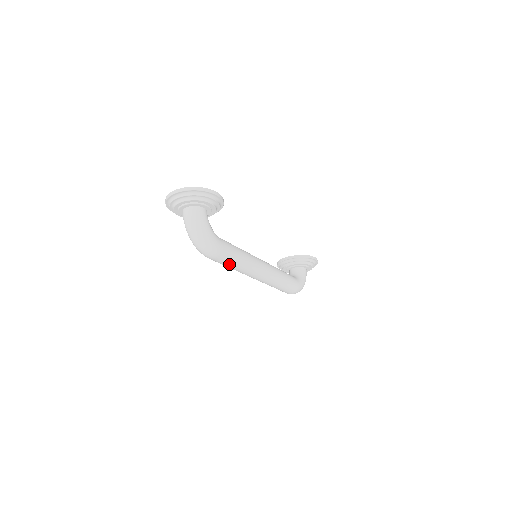
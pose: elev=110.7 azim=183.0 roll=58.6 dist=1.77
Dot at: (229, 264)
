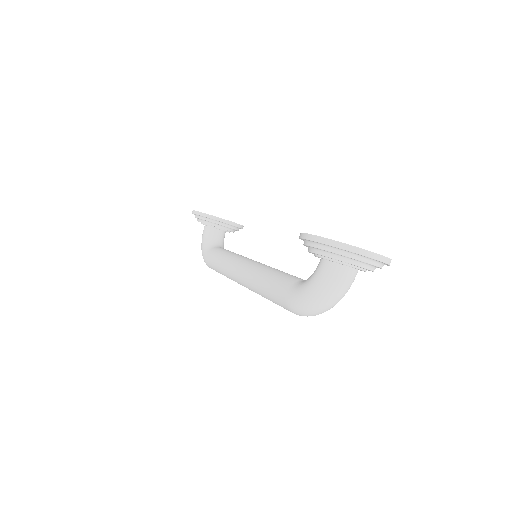
Dot at: occluded
